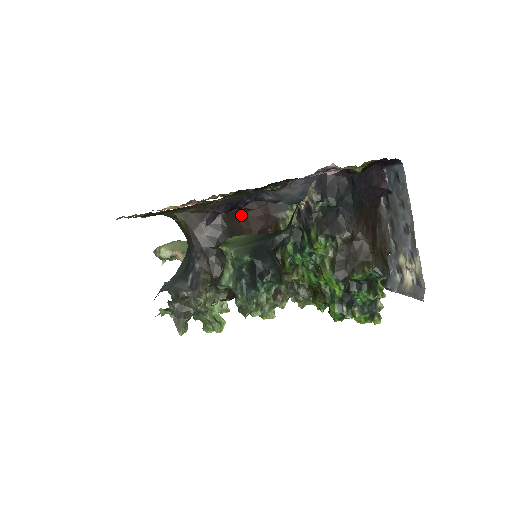
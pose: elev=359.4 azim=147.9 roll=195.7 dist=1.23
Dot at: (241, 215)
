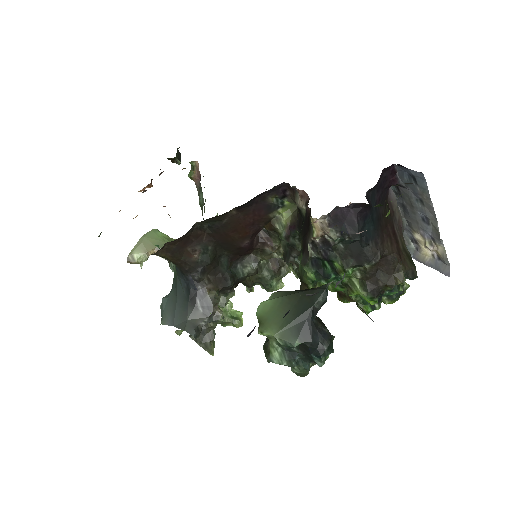
Dot at: (228, 228)
